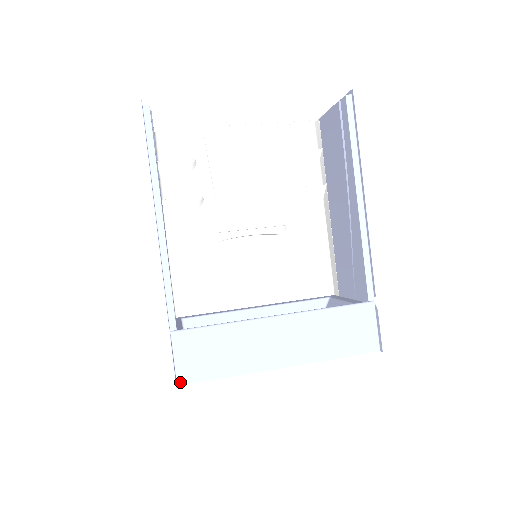
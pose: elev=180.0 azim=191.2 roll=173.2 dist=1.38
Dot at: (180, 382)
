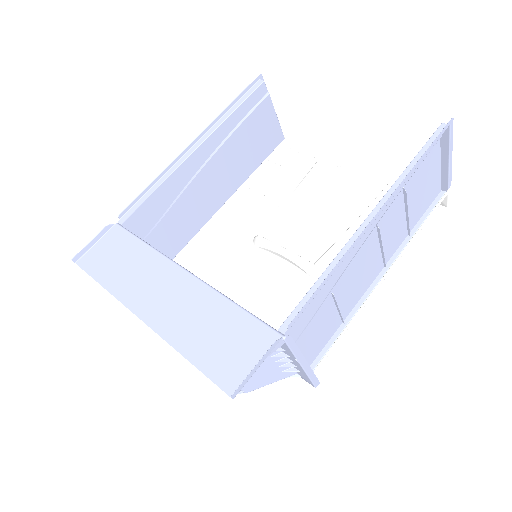
Dot at: (80, 262)
